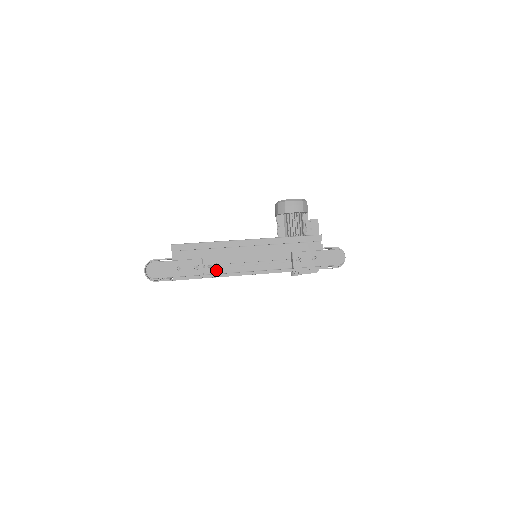
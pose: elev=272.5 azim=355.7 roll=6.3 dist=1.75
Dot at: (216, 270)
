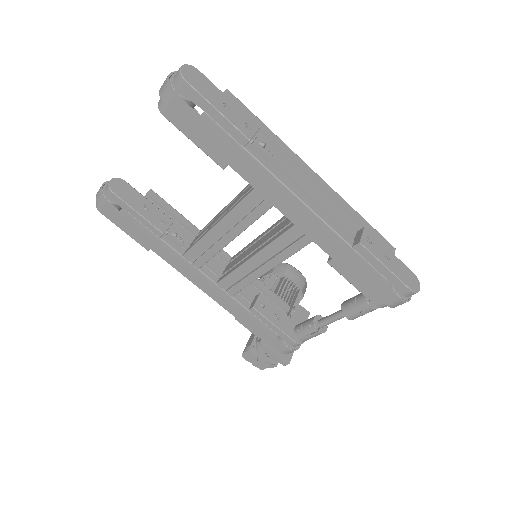
Dot at: (263, 159)
